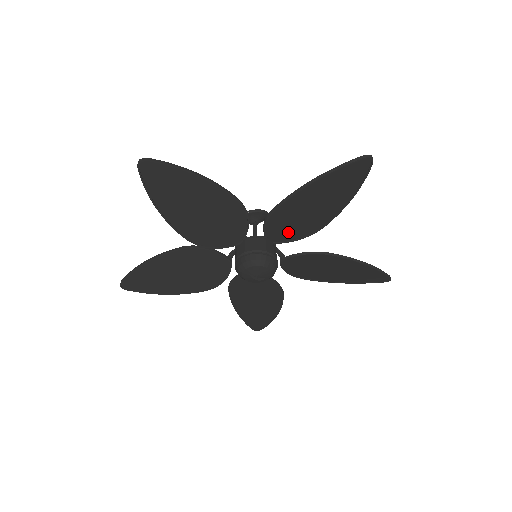
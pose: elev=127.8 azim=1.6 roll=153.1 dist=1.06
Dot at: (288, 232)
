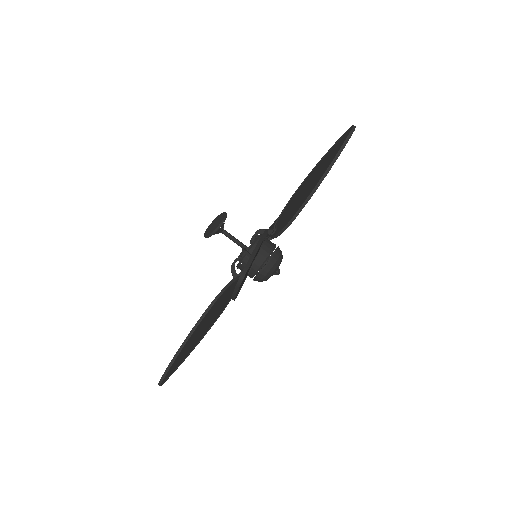
Dot at: occluded
